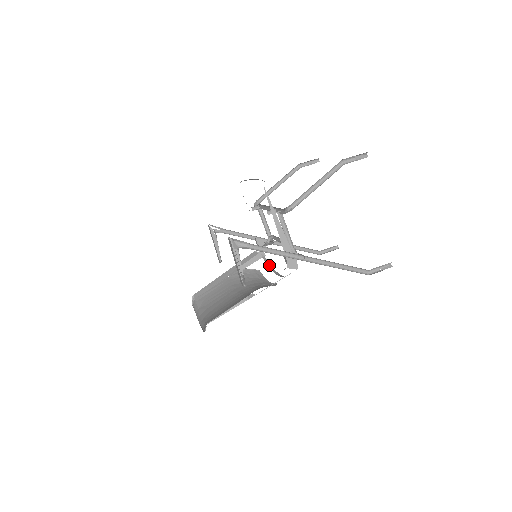
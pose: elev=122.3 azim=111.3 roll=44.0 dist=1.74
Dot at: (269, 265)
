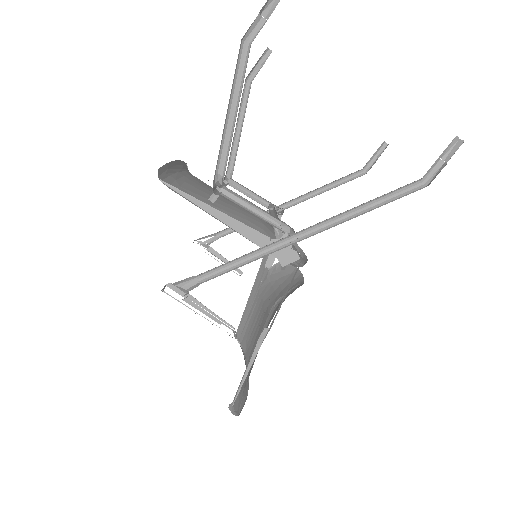
Dot at: (294, 245)
